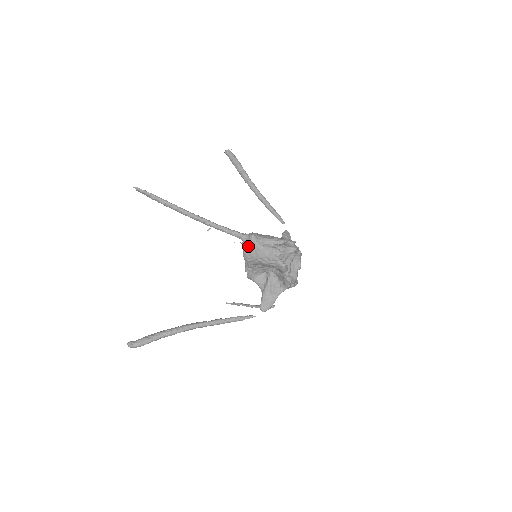
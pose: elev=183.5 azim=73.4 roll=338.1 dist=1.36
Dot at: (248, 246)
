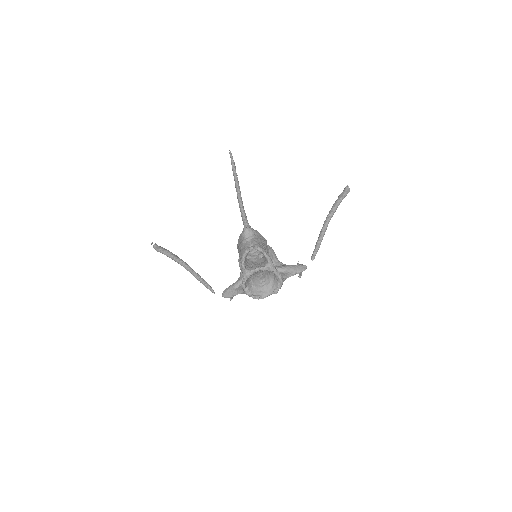
Dot at: (241, 234)
